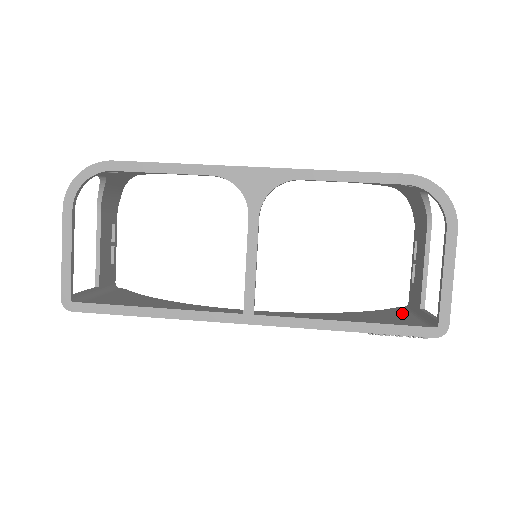
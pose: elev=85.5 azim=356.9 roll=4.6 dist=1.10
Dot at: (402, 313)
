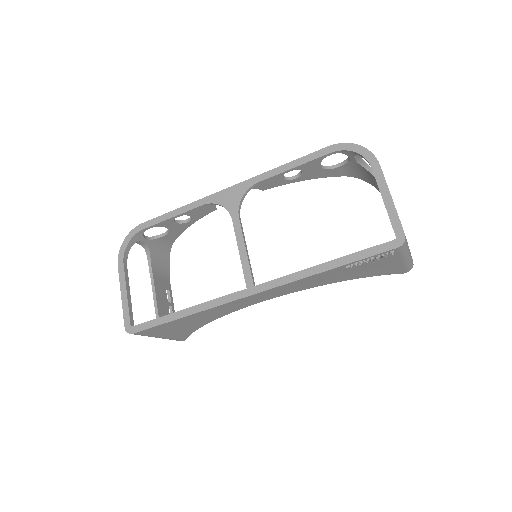
Dot at: occluded
